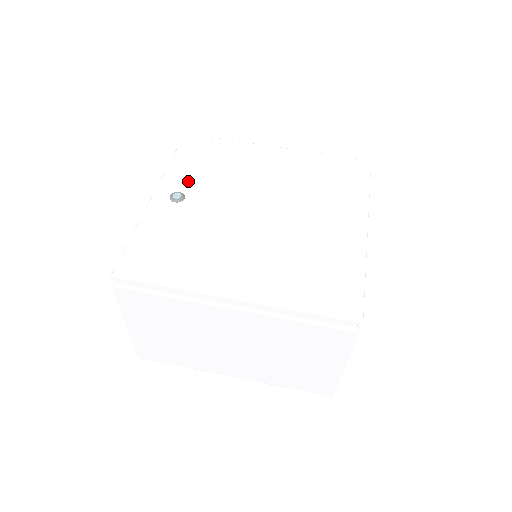
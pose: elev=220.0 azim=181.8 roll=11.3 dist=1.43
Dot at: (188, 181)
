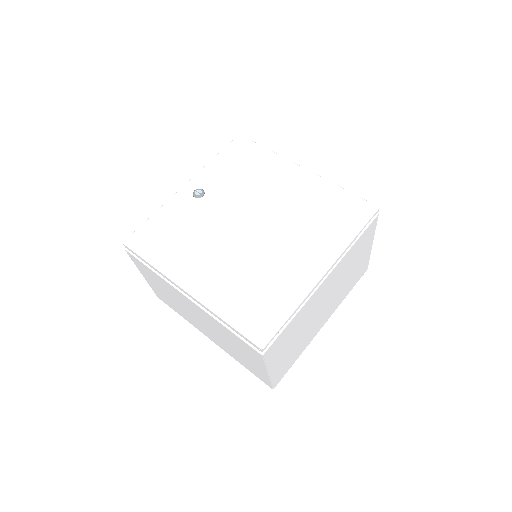
Dot at: (215, 181)
